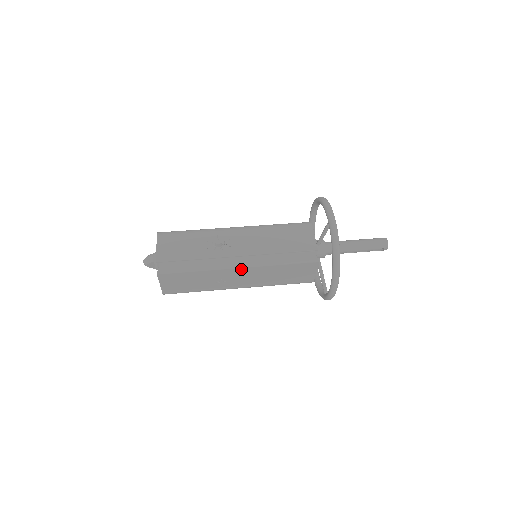
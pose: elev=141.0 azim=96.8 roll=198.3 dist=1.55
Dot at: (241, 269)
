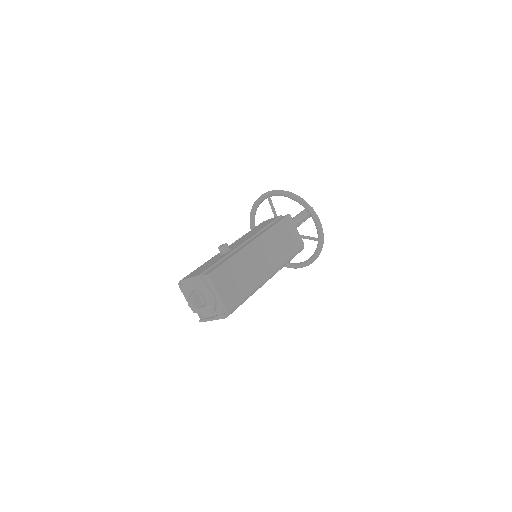
Dot at: (256, 244)
